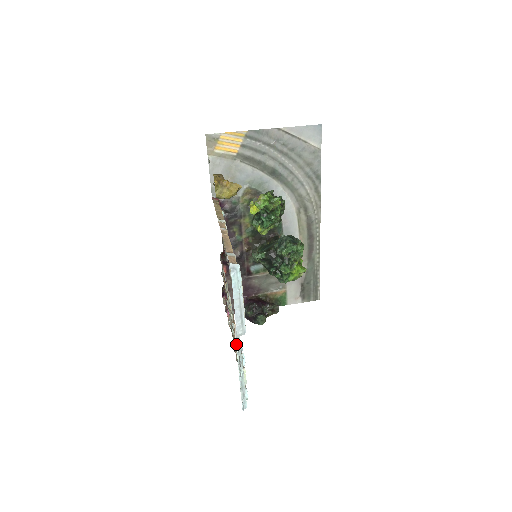
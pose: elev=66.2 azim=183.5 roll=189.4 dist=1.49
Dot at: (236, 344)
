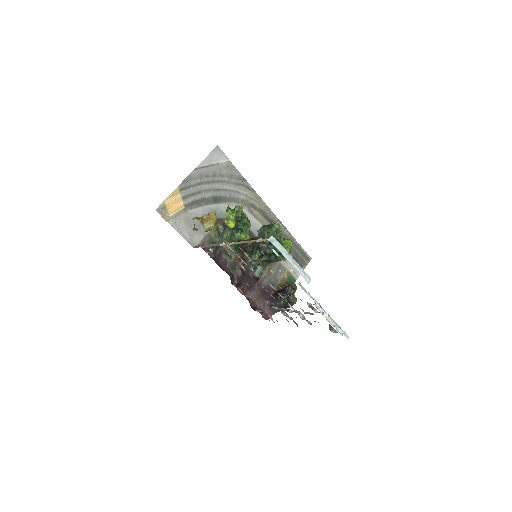
Dot at: (309, 296)
